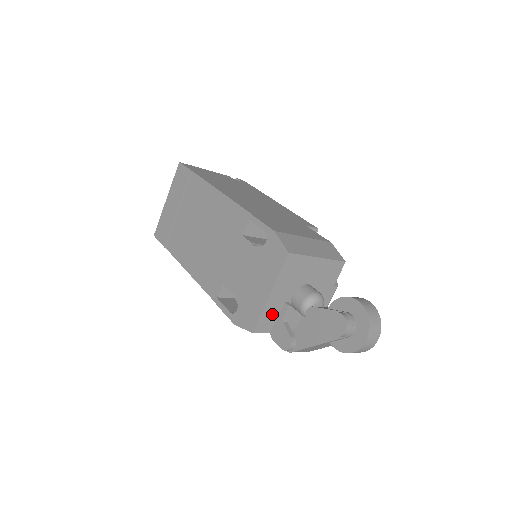
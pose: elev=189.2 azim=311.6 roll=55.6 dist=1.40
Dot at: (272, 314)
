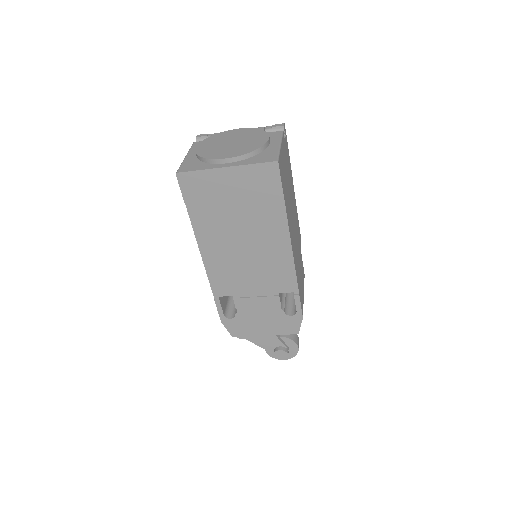
Dot at: occluded
